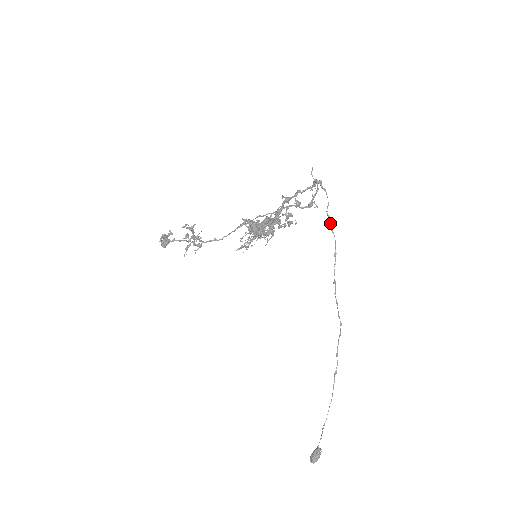
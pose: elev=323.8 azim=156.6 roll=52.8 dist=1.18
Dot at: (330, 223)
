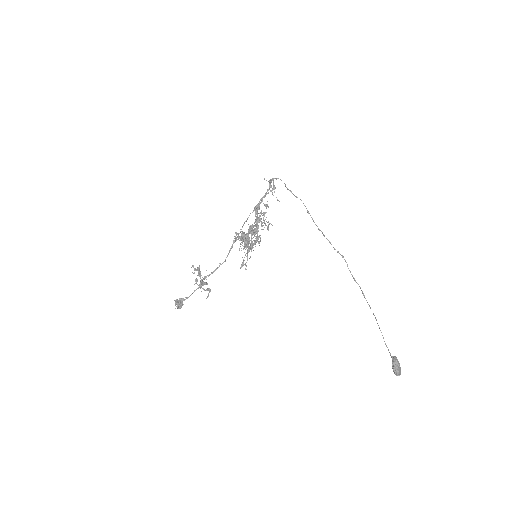
Dot at: (293, 194)
